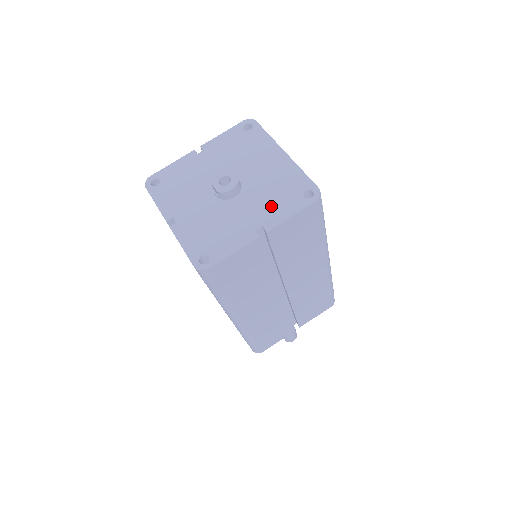
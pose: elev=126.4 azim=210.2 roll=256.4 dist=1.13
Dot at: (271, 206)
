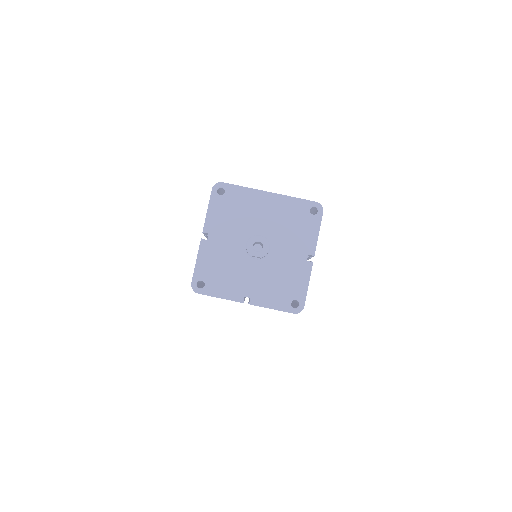
Dot at: (300, 237)
